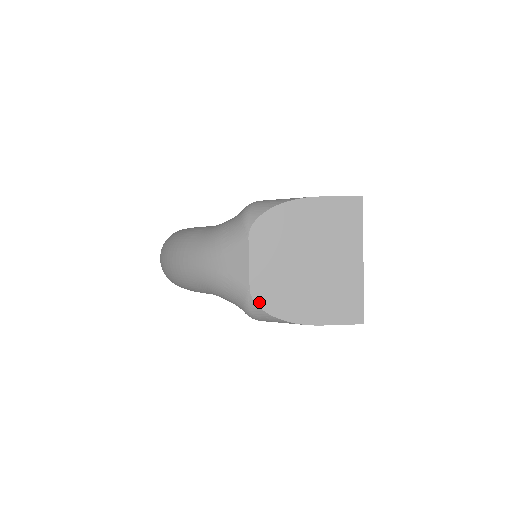
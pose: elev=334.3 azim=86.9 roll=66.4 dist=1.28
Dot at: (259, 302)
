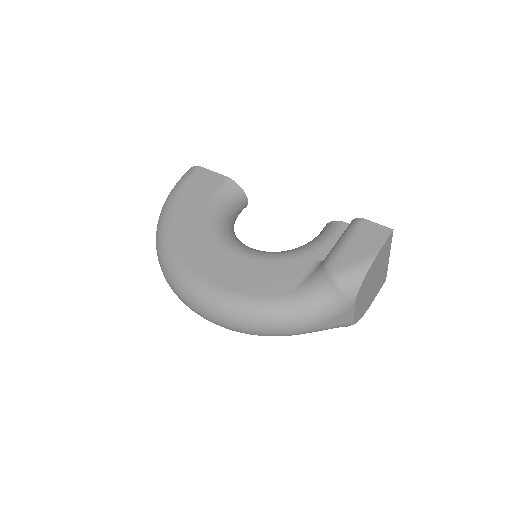
Dot at: occluded
